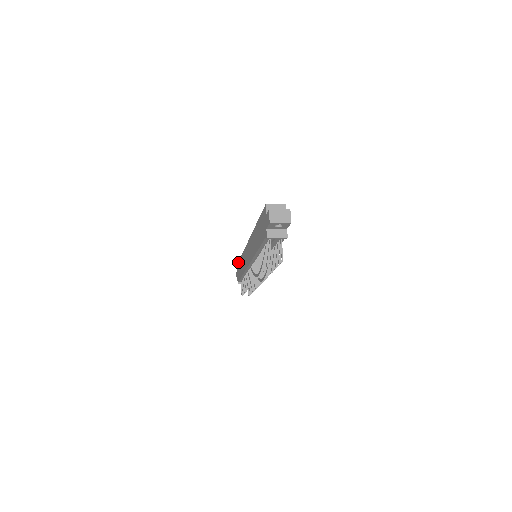
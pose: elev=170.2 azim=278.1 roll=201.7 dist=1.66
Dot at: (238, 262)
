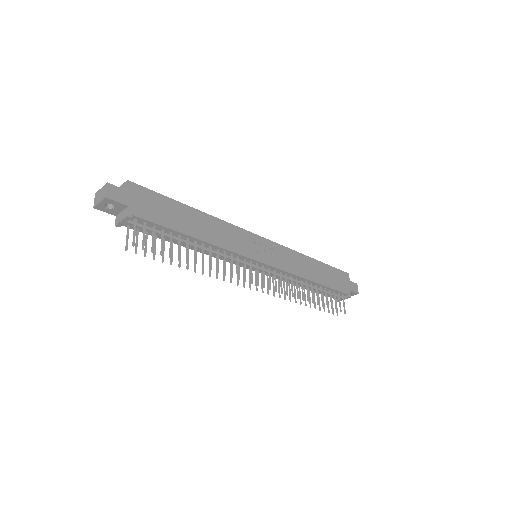
Dot at: occluded
